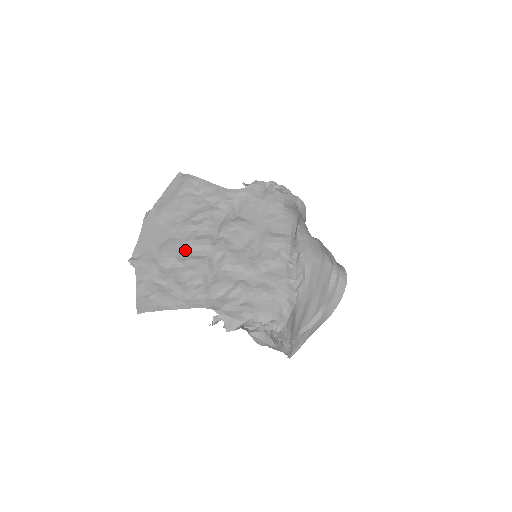
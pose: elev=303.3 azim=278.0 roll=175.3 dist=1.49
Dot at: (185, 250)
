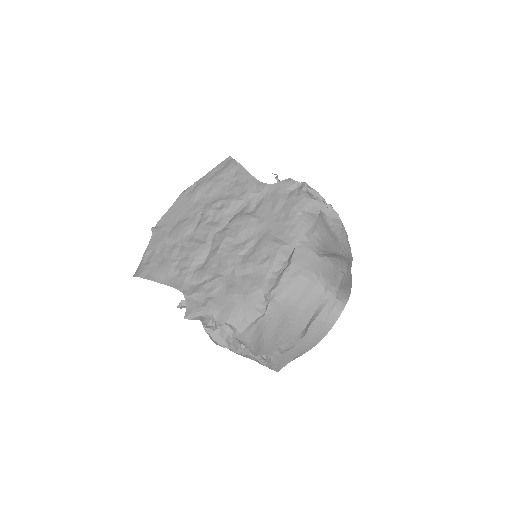
Dot at: (194, 231)
